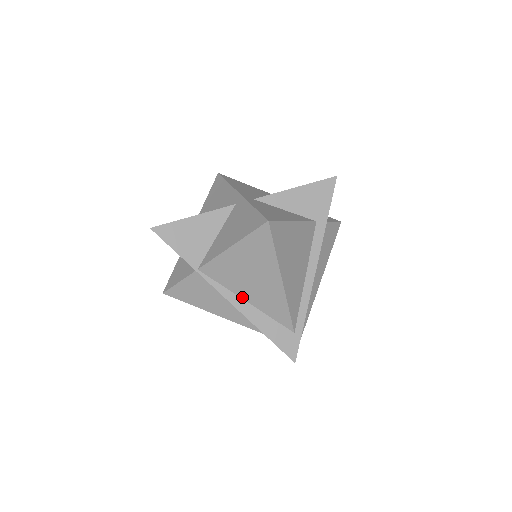
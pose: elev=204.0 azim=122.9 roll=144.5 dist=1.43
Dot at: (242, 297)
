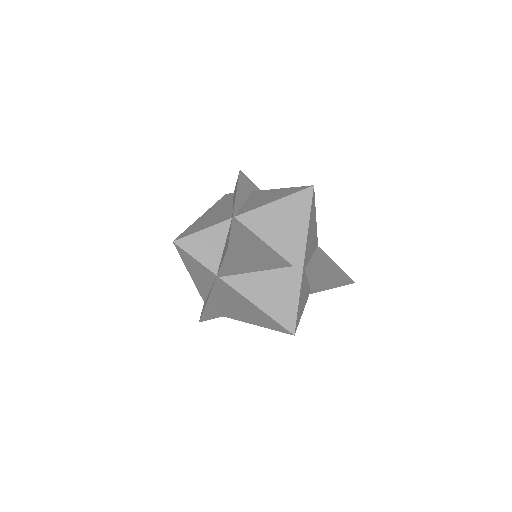
Dot at: (220, 297)
